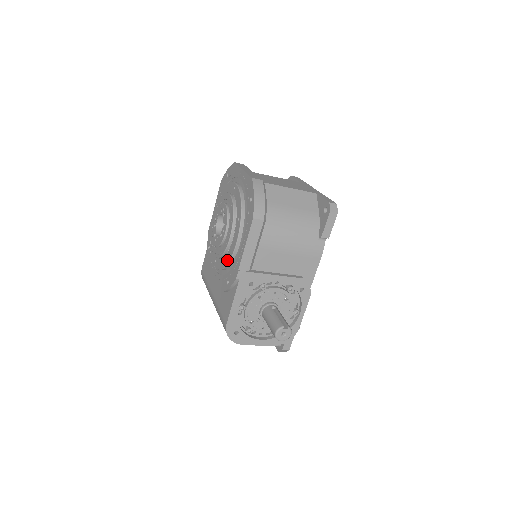
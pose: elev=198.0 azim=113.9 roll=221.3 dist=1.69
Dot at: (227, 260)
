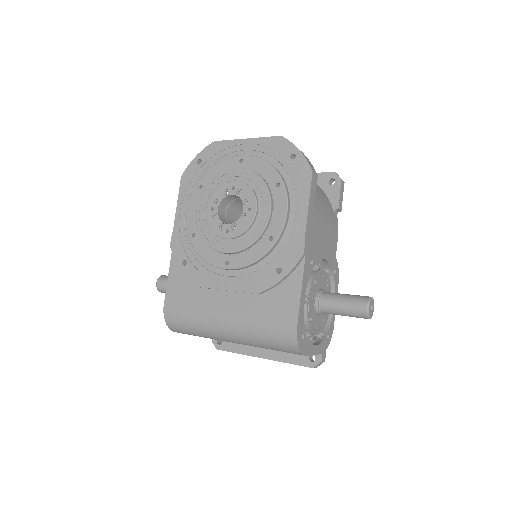
Dot at: (270, 242)
